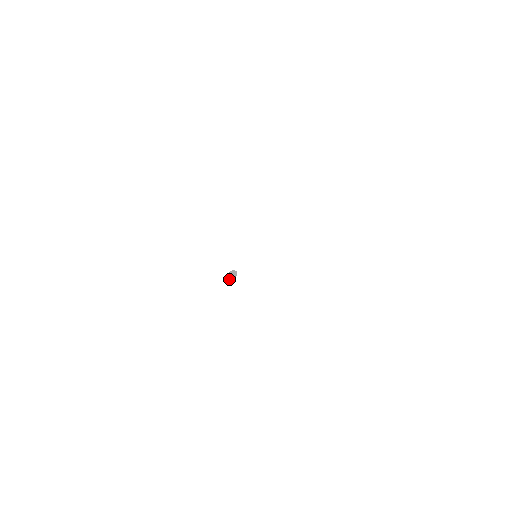
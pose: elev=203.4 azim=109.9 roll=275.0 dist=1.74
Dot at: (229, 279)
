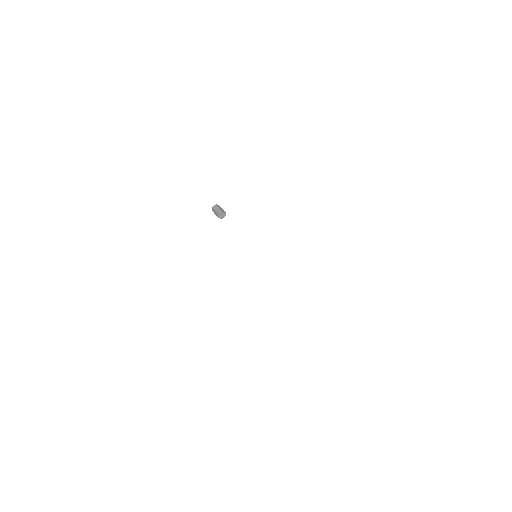
Dot at: (213, 210)
